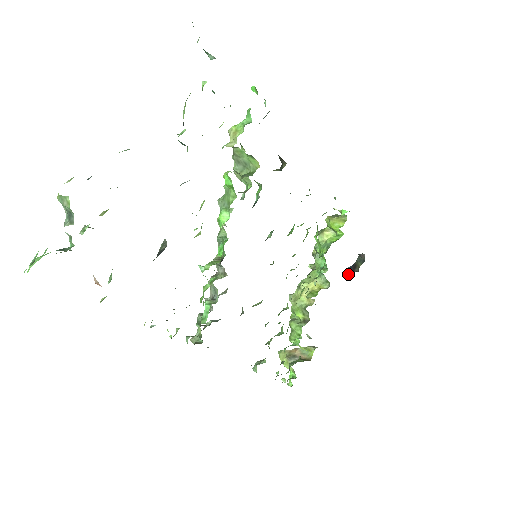
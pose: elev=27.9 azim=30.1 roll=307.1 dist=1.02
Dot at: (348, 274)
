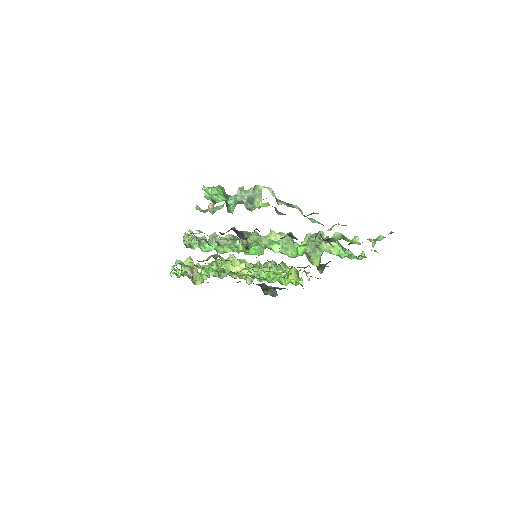
Dot at: (261, 285)
